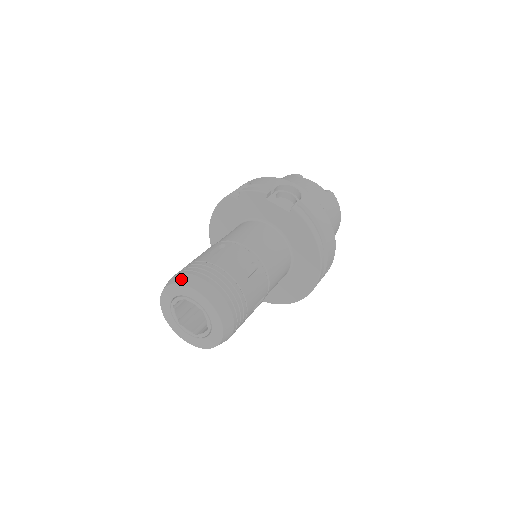
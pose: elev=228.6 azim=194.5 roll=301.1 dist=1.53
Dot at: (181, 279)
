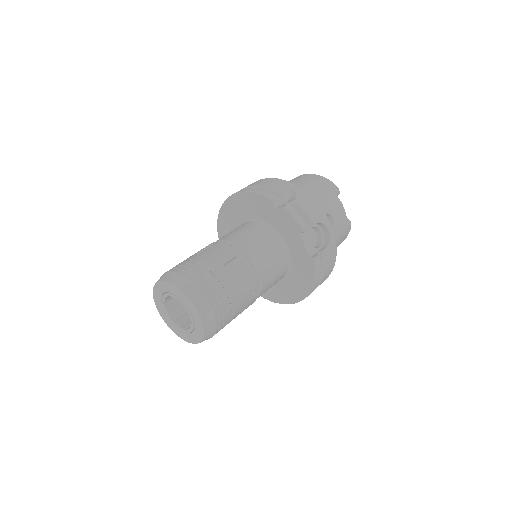
Dot at: (190, 291)
